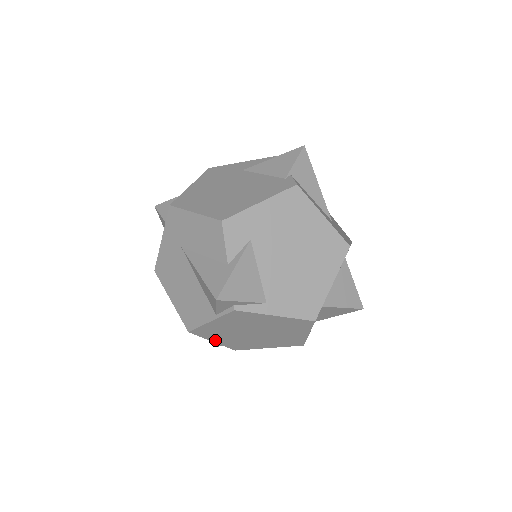
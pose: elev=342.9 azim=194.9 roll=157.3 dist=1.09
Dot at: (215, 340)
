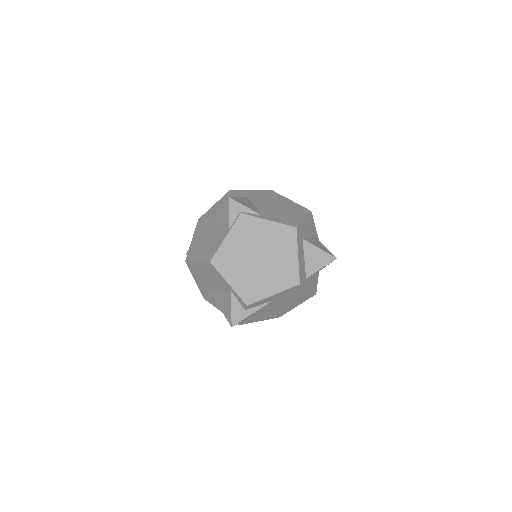
Dot at: (230, 280)
